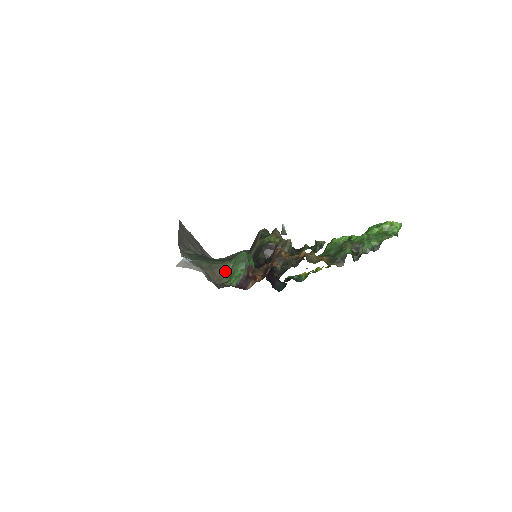
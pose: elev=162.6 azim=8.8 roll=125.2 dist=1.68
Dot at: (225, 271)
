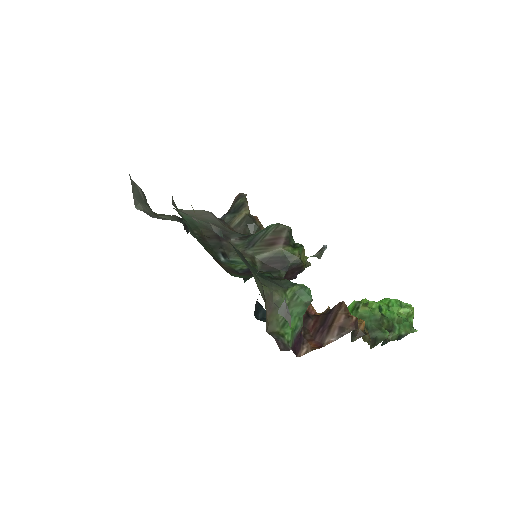
Dot at: (277, 308)
